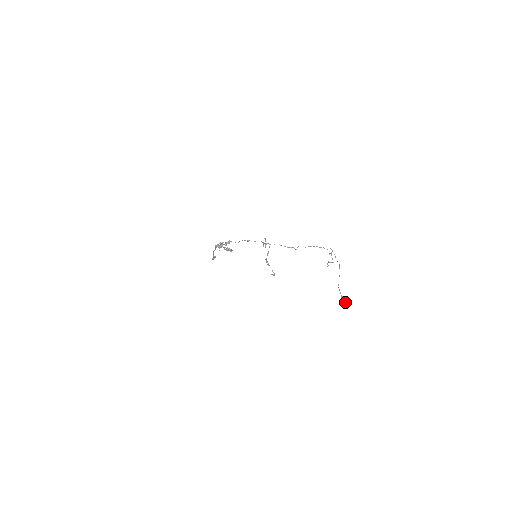
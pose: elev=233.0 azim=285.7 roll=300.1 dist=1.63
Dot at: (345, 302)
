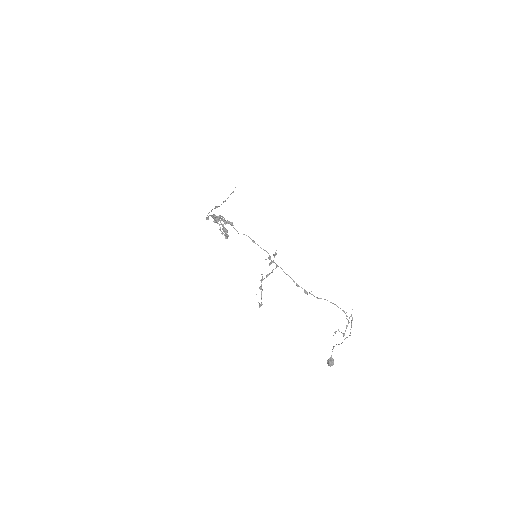
Dot at: occluded
